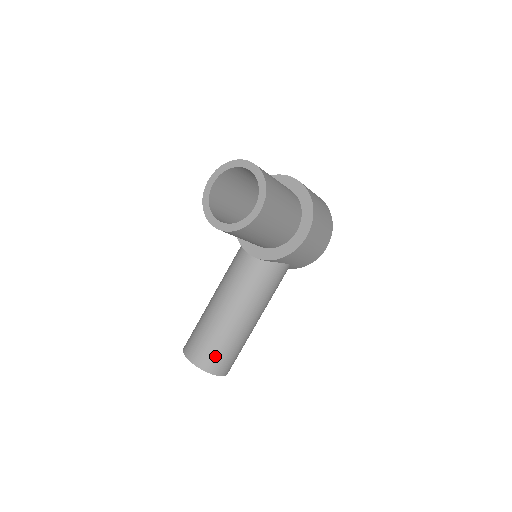
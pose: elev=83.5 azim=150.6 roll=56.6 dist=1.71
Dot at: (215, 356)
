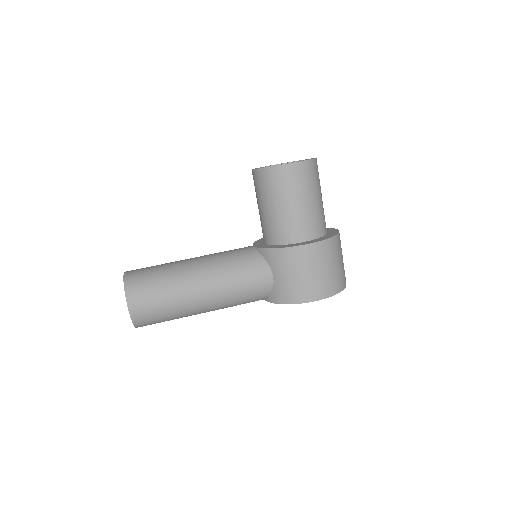
Dot at: (145, 280)
